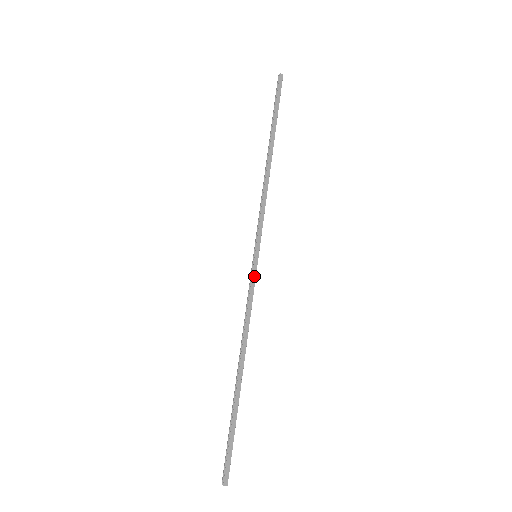
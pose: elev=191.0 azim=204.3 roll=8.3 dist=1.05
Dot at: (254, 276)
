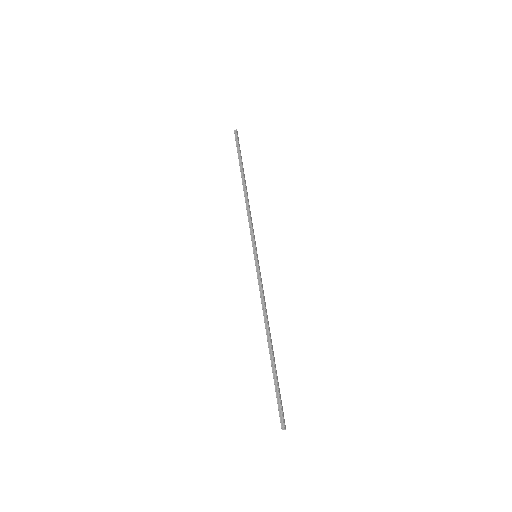
Dot at: occluded
